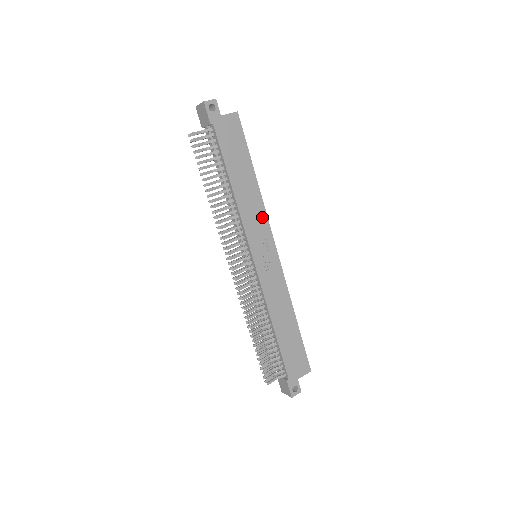
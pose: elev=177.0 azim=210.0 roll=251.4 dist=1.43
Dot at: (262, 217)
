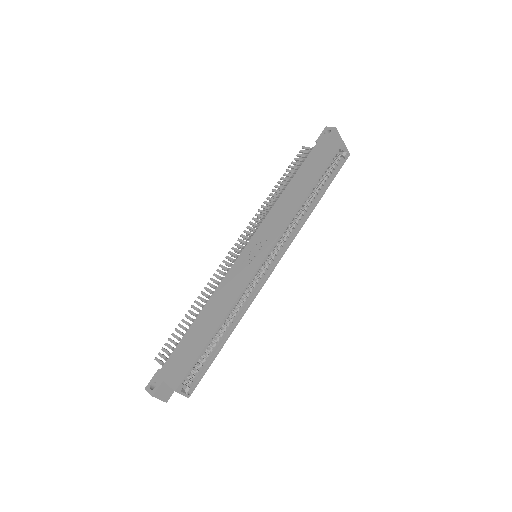
Dot at: (283, 223)
